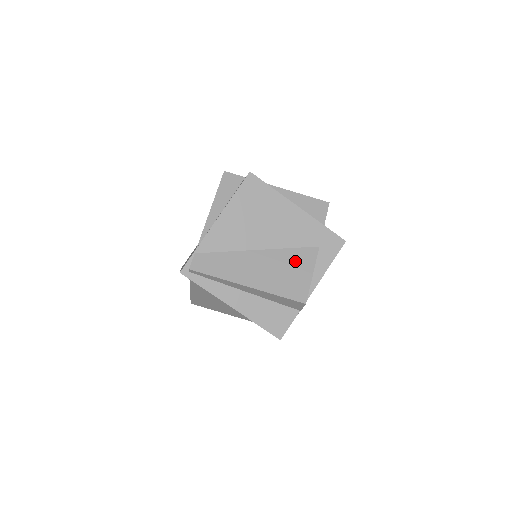
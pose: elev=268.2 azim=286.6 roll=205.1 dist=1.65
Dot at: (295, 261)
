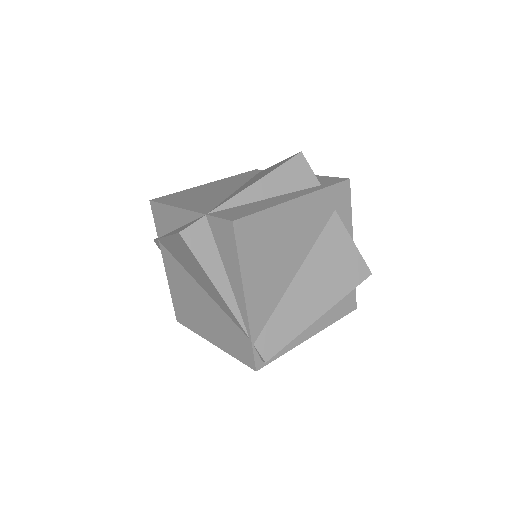
Dot at: (331, 248)
